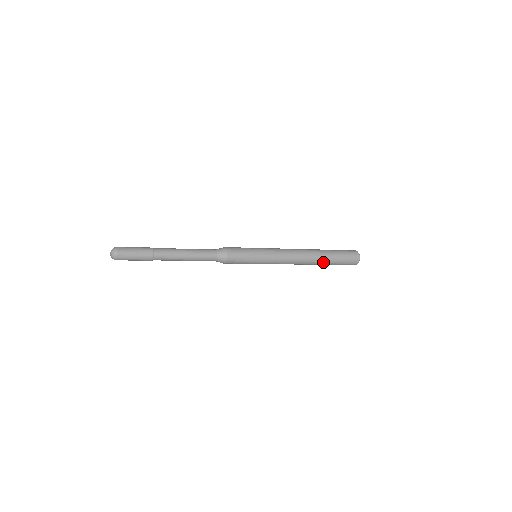
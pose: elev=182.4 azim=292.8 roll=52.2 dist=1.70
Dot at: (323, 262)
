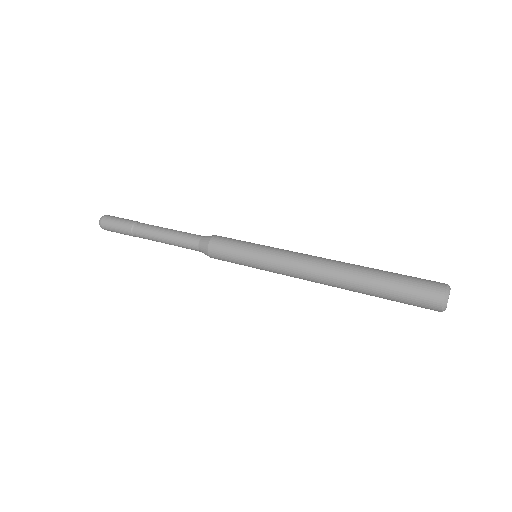
Dot at: (362, 291)
